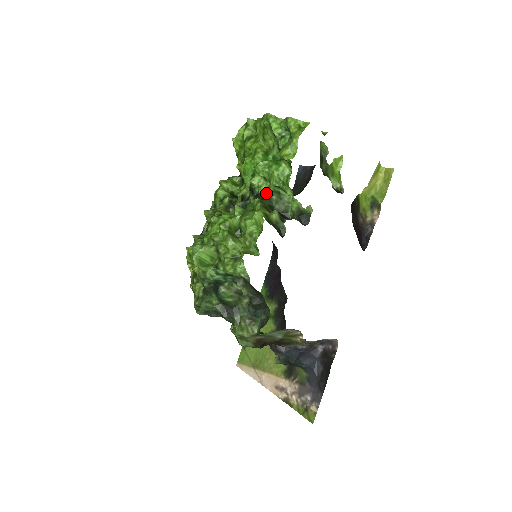
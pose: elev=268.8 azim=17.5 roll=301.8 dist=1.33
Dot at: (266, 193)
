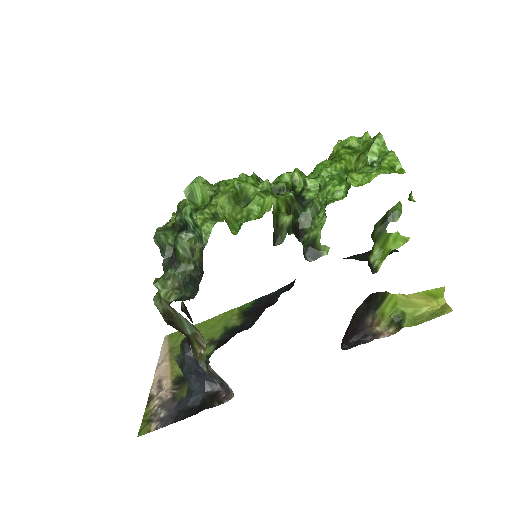
Dot at: (307, 200)
